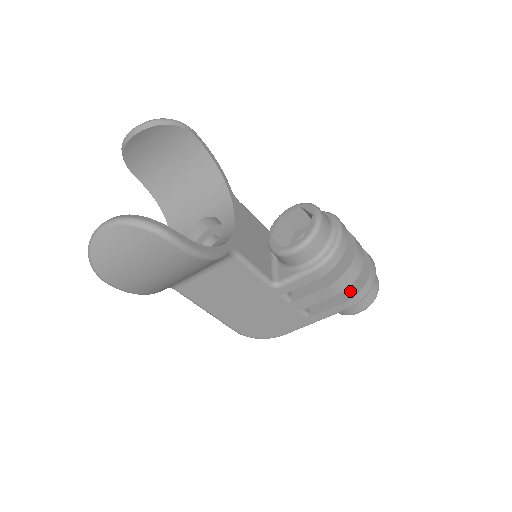
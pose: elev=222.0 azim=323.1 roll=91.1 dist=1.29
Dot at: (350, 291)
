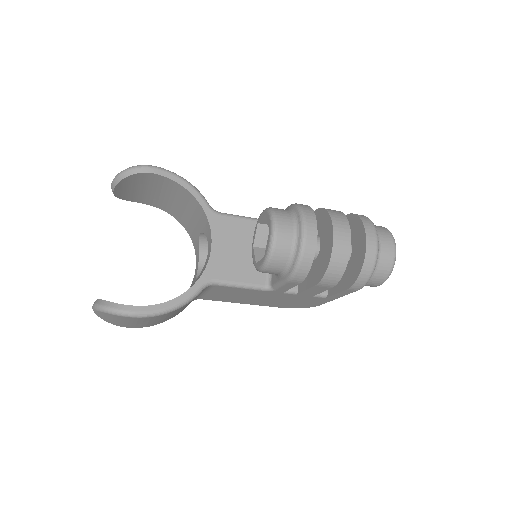
Dot at: (351, 277)
